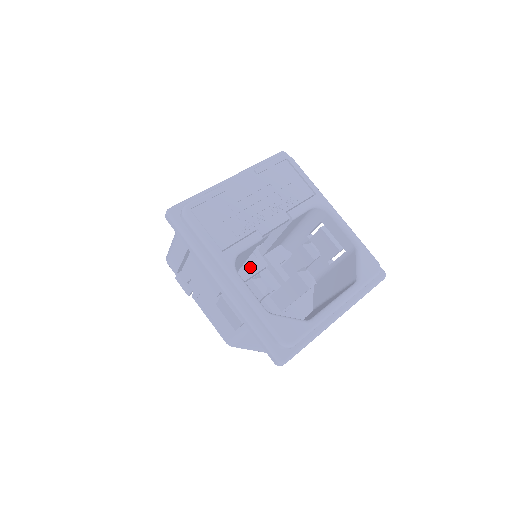
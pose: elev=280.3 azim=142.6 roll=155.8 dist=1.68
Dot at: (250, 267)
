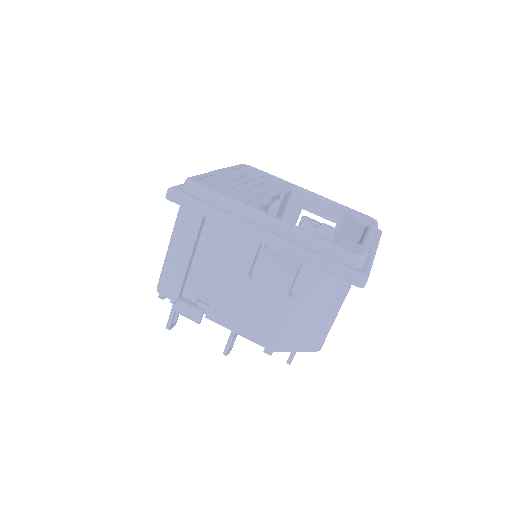
Dot at: occluded
